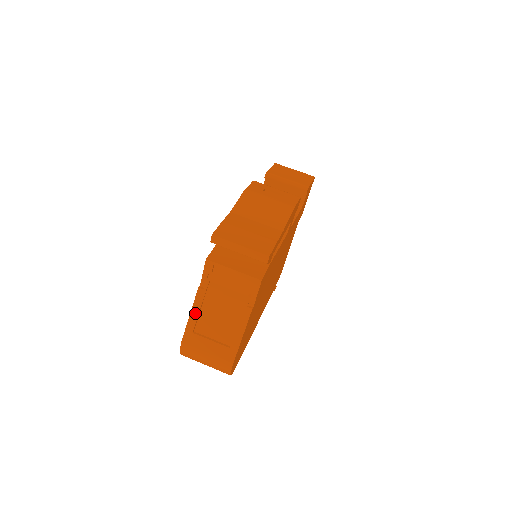
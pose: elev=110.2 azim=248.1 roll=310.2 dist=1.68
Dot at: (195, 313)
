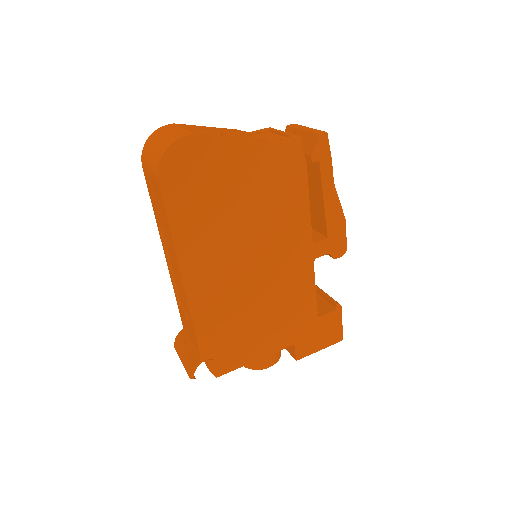
Dot at: (214, 128)
